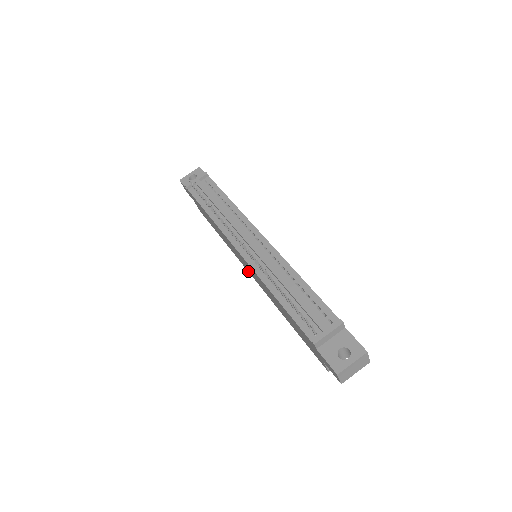
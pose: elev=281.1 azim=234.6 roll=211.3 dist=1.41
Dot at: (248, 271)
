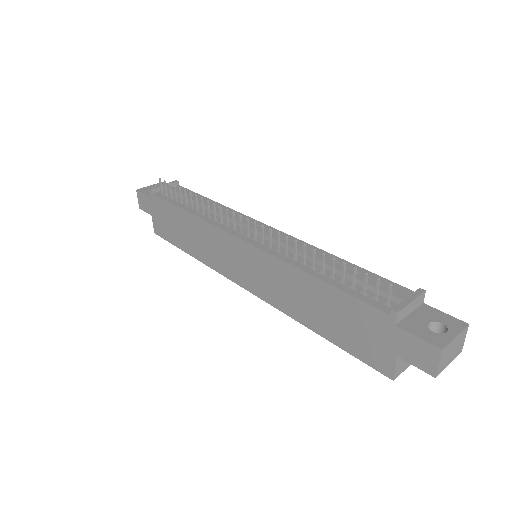
Dot at: (238, 282)
